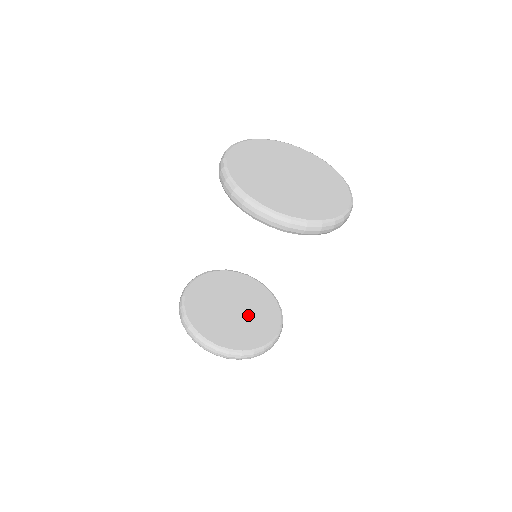
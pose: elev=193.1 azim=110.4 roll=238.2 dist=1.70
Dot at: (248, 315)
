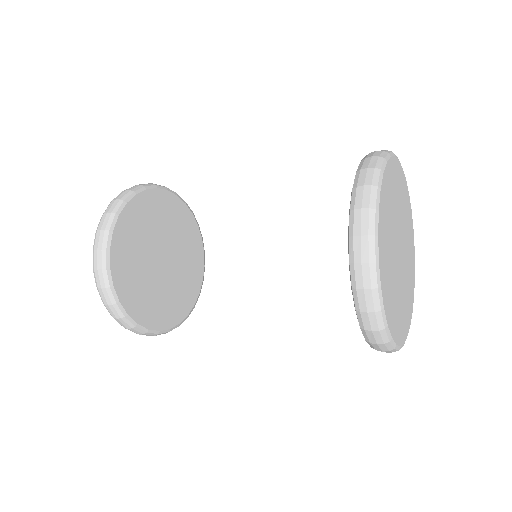
Dot at: (173, 277)
